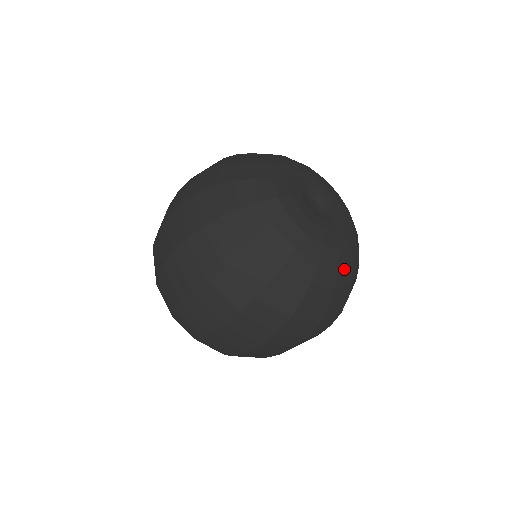
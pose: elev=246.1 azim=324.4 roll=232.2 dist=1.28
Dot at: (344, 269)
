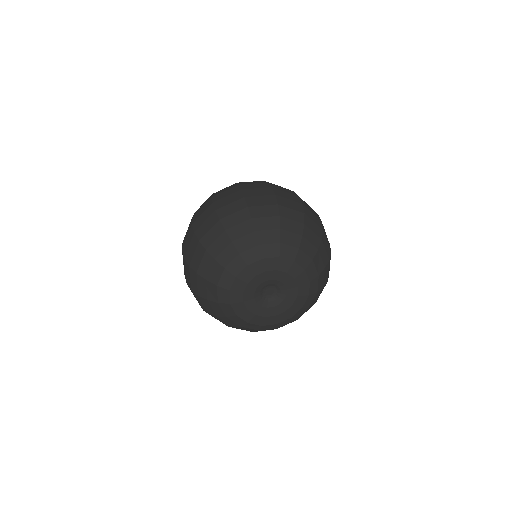
Dot at: occluded
